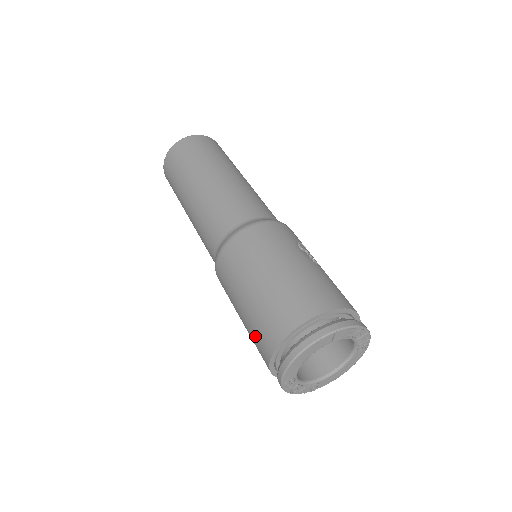
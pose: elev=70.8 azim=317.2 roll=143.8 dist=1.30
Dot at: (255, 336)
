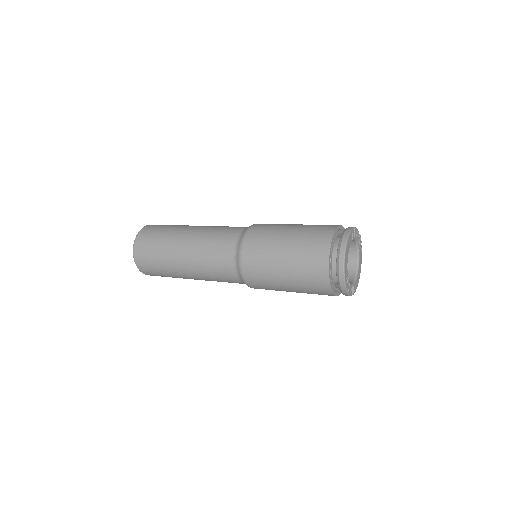
Dot at: (307, 272)
